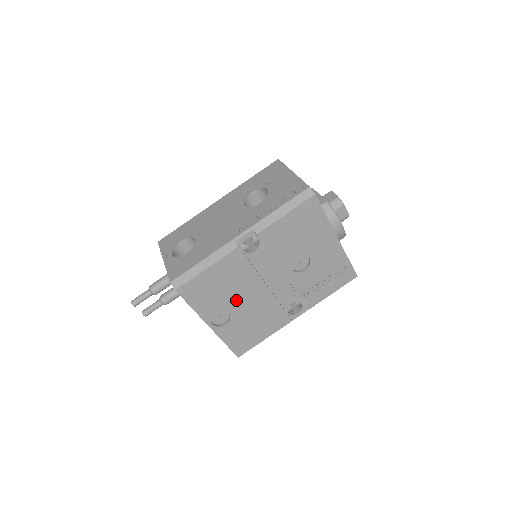
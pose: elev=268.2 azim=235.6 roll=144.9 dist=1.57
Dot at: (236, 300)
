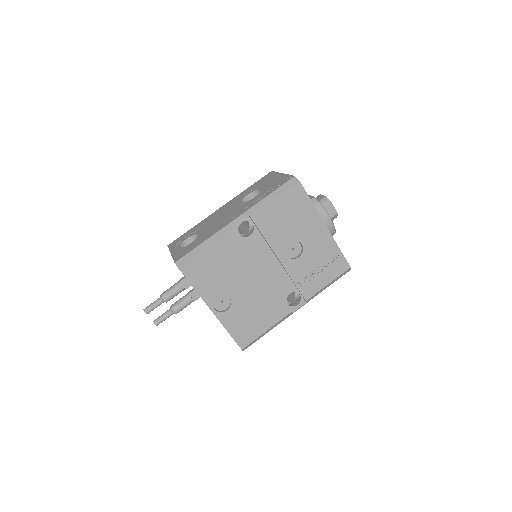
Dot at: (236, 284)
